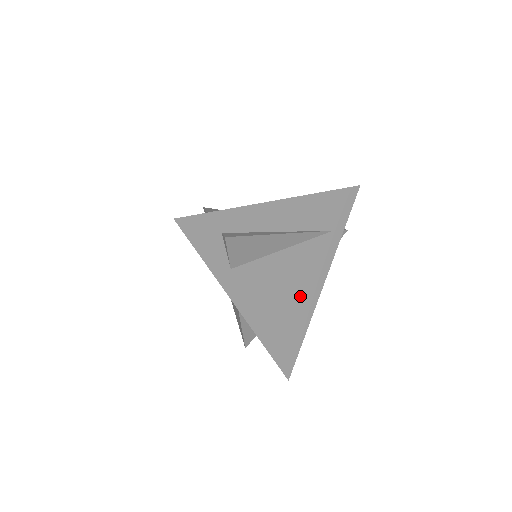
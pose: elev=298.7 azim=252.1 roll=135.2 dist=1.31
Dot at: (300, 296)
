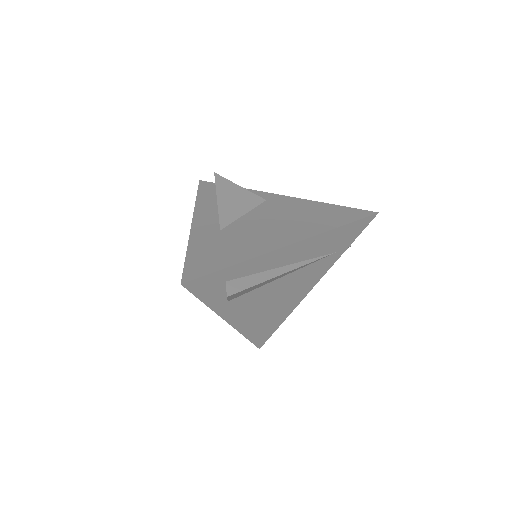
Dot at: (287, 301)
